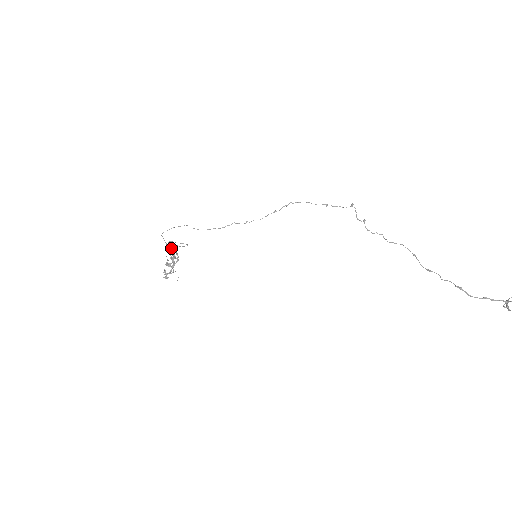
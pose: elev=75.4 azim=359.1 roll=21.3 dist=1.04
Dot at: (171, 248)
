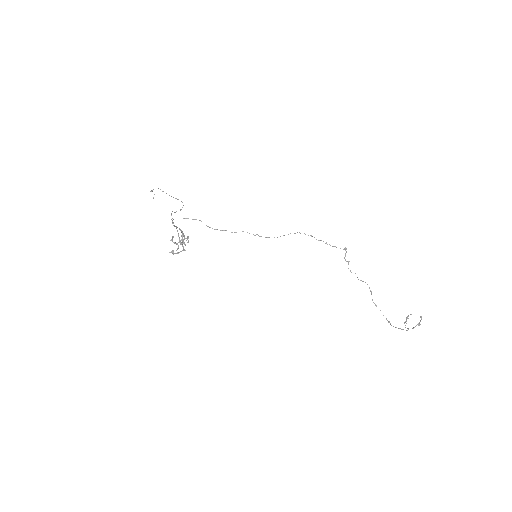
Dot at: (177, 227)
